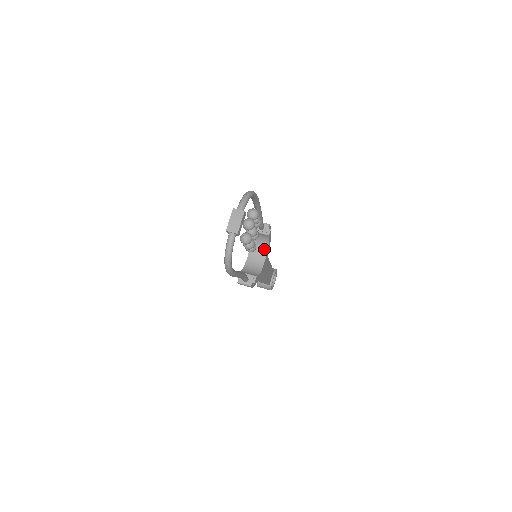
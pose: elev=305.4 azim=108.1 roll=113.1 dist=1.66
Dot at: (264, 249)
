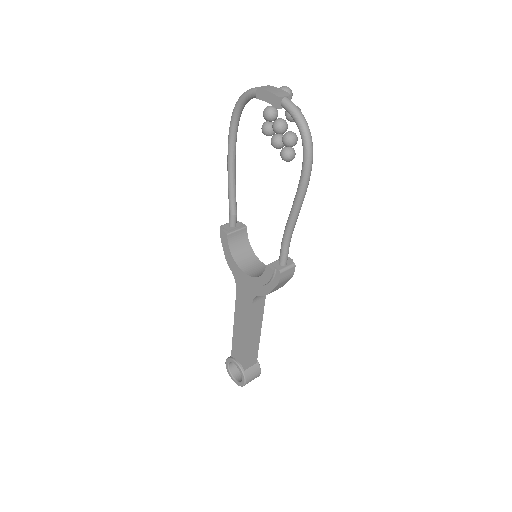
Dot at: (250, 255)
